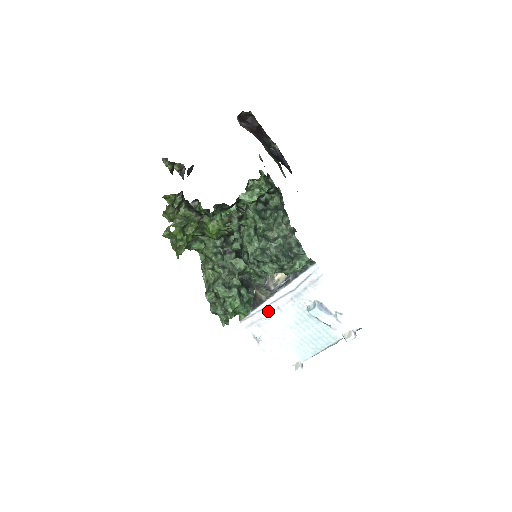
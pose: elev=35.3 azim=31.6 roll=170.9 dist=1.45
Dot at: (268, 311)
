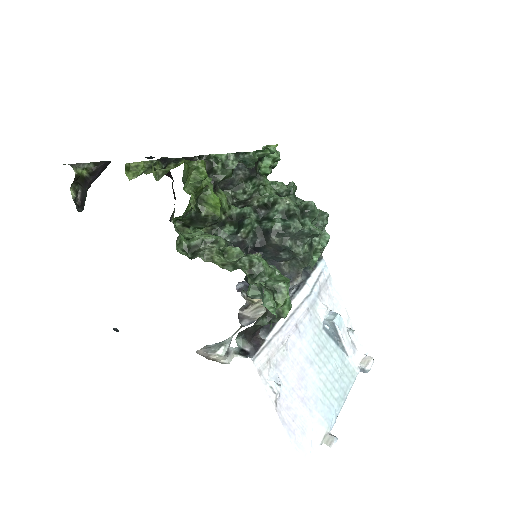
Dot at: (285, 334)
